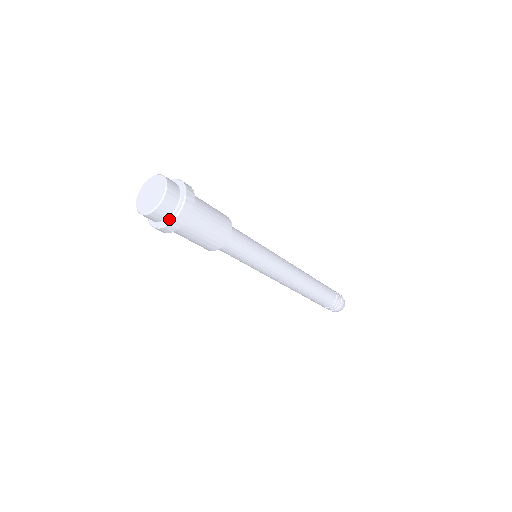
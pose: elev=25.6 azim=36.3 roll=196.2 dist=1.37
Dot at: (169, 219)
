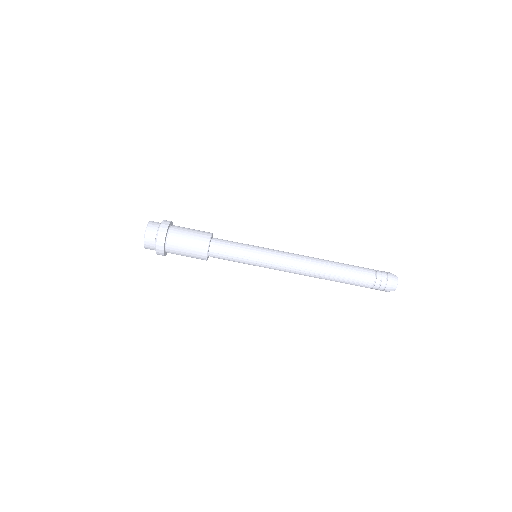
Dot at: (157, 234)
